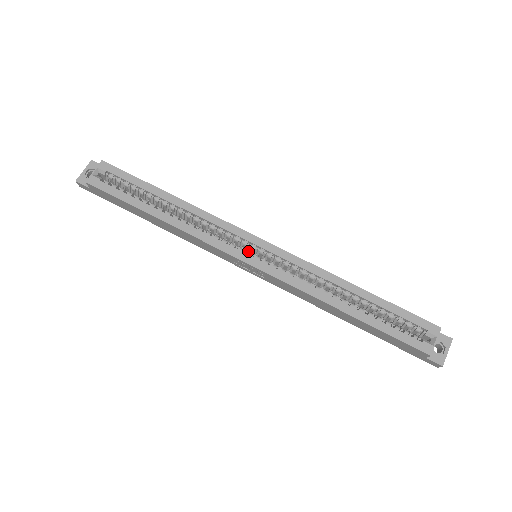
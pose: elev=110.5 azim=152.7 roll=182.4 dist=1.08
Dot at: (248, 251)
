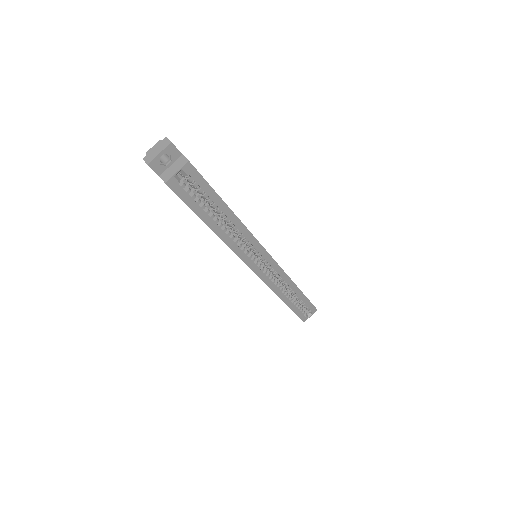
Dot at: occluded
